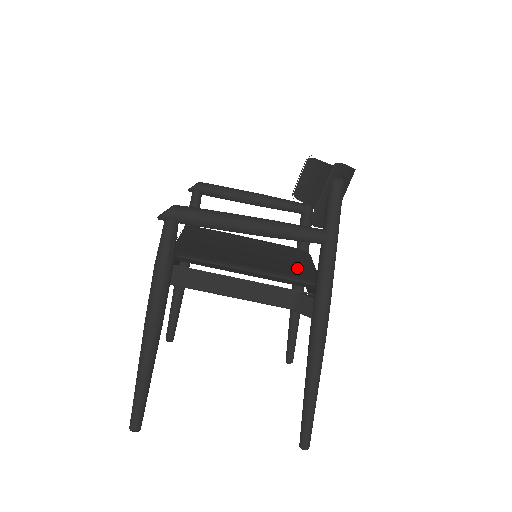
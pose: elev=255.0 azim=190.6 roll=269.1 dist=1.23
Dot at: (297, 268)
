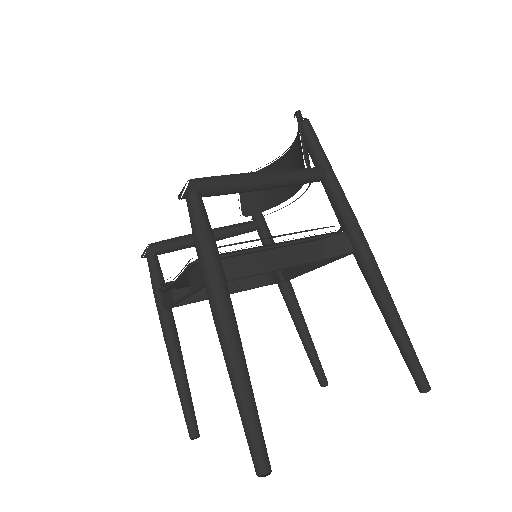
Dot at: occluded
